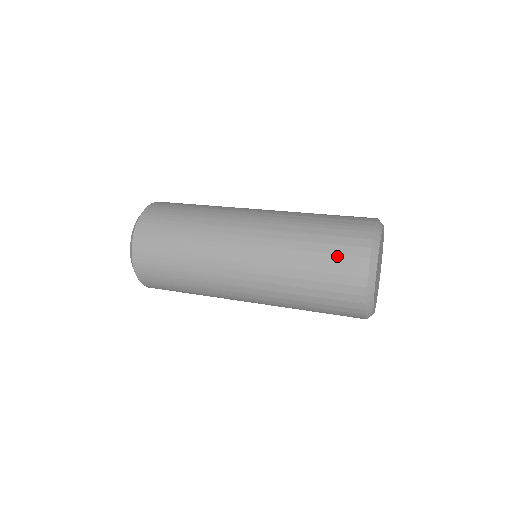
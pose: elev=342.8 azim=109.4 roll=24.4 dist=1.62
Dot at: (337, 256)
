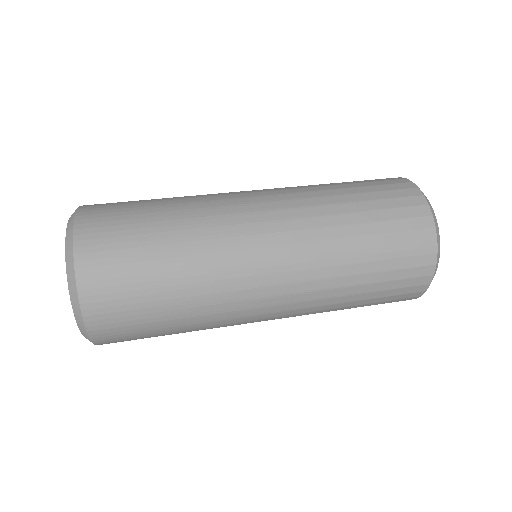
Dot at: (394, 291)
